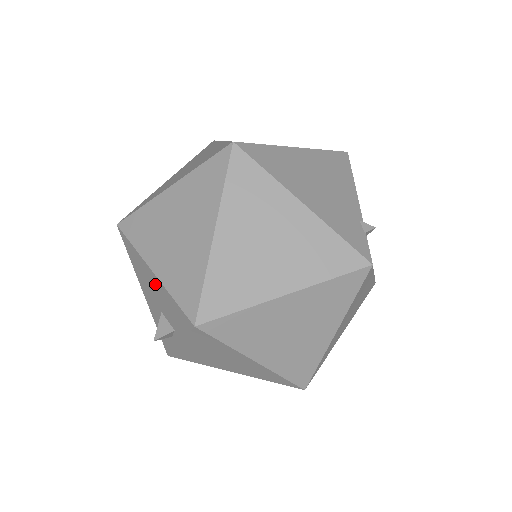
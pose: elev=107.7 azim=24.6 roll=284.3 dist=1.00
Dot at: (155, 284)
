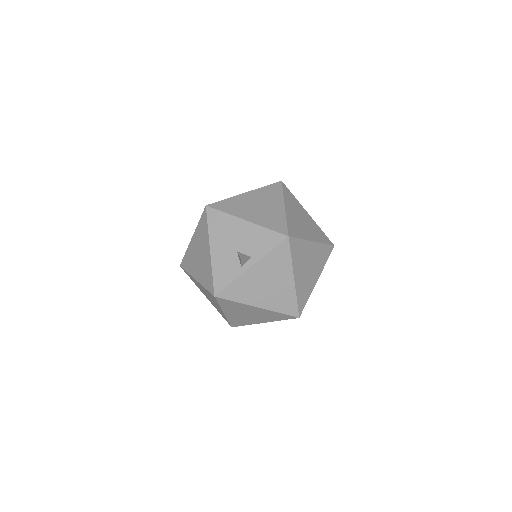
Dot at: (244, 230)
